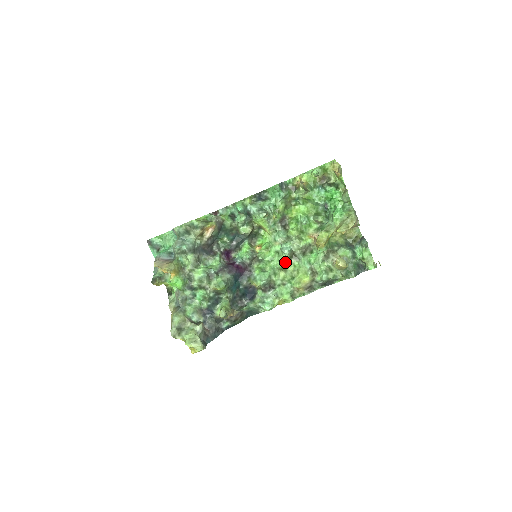
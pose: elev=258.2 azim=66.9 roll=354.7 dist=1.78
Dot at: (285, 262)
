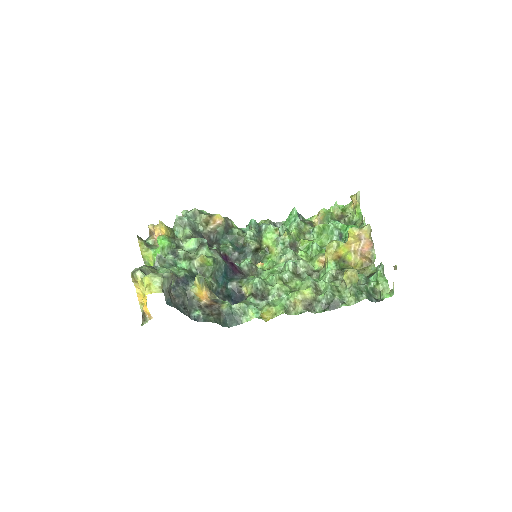
Dot at: (286, 275)
